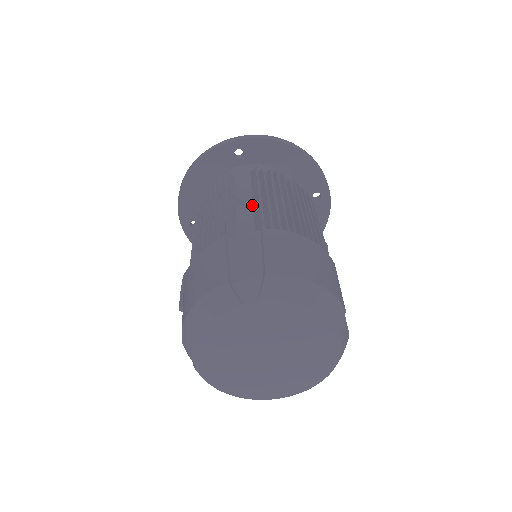
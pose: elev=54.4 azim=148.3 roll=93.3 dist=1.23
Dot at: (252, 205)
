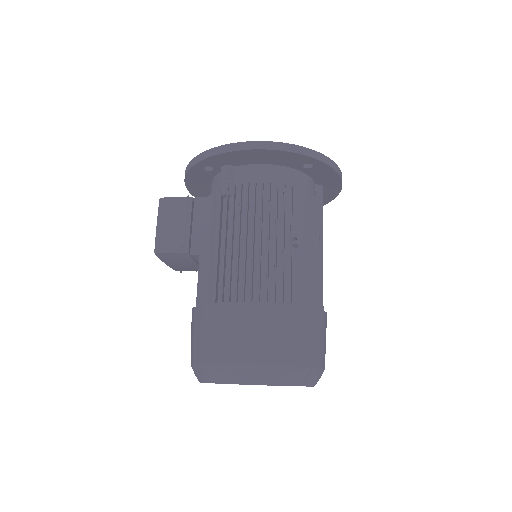
Dot at: (304, 253)
